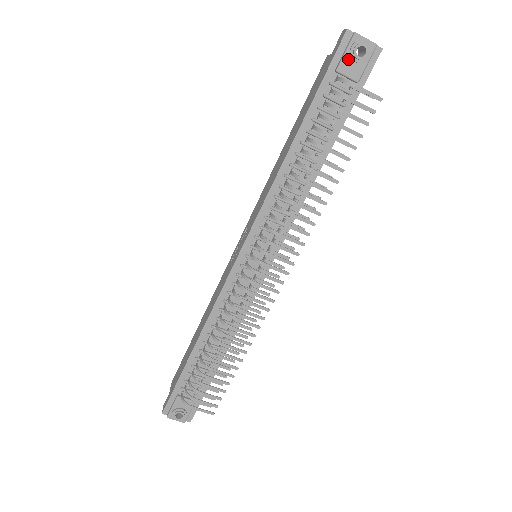
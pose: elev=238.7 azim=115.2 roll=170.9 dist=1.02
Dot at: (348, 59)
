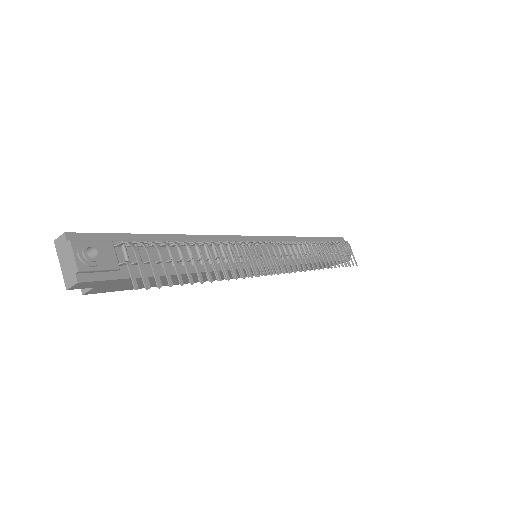
Dot at: (342, 244)
